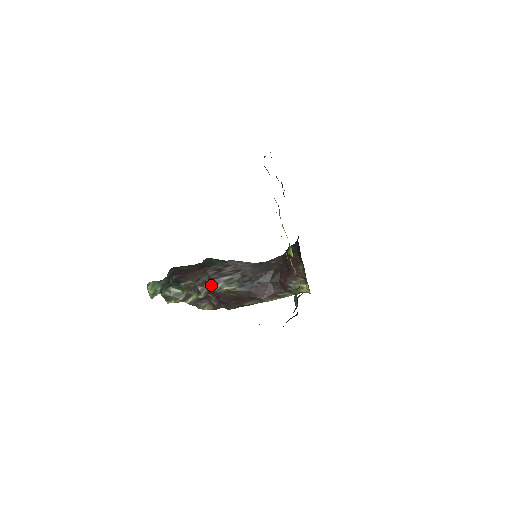
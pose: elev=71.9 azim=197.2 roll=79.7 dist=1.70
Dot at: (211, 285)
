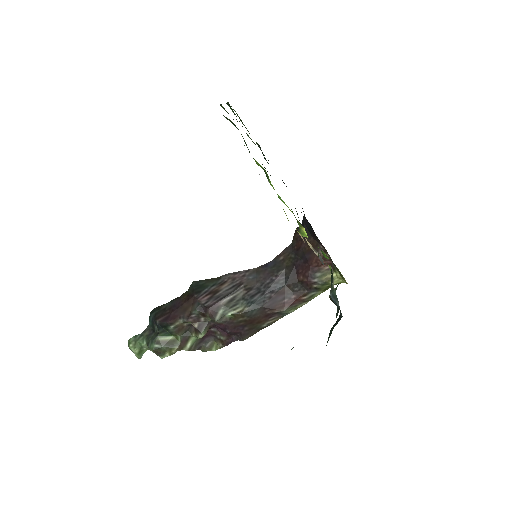
Dot at: (209, 316)
